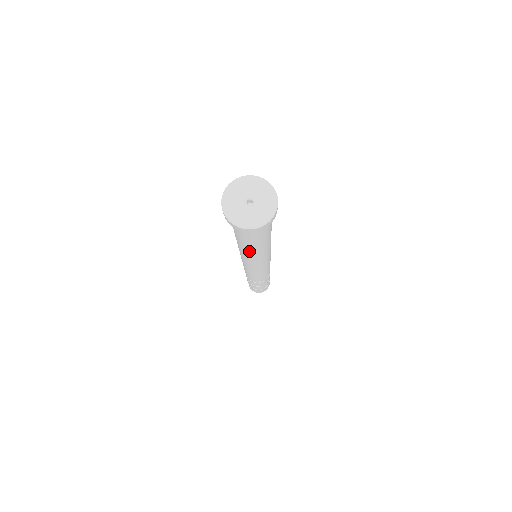
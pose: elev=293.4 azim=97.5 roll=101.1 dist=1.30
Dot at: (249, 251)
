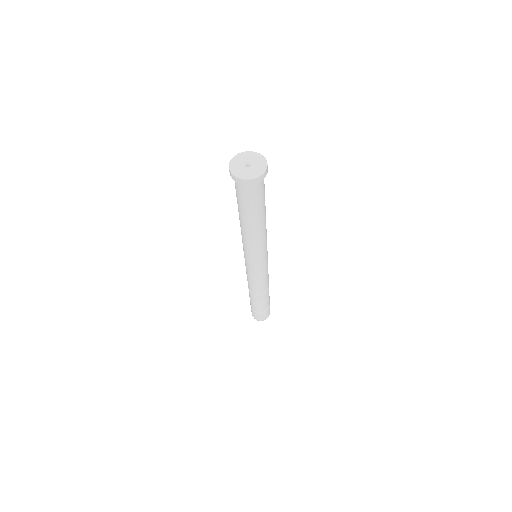
Dot at: (258, 226)
